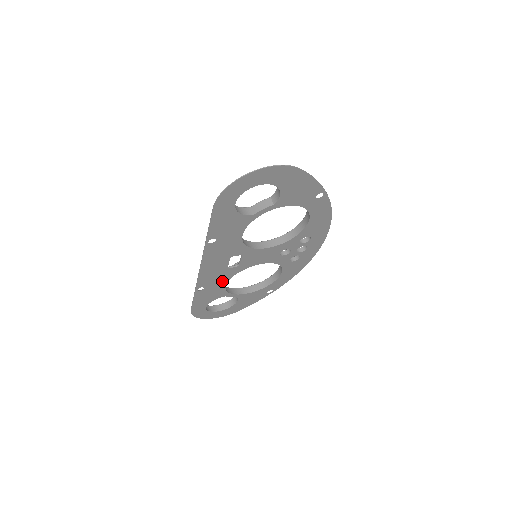
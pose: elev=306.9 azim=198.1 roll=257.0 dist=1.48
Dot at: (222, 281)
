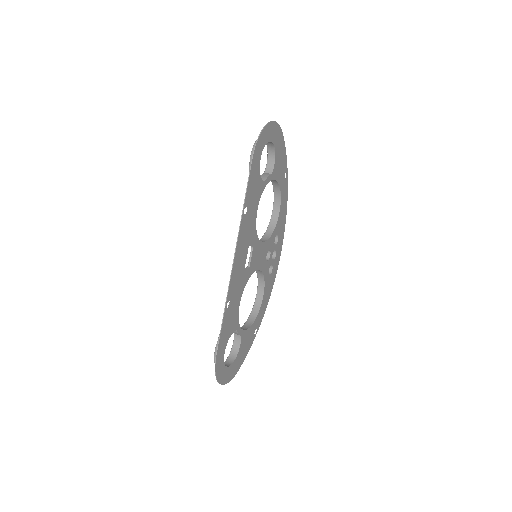
Dot at: (239, 294)
